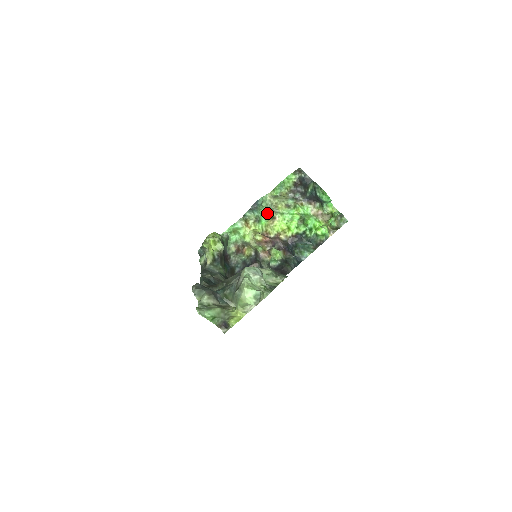
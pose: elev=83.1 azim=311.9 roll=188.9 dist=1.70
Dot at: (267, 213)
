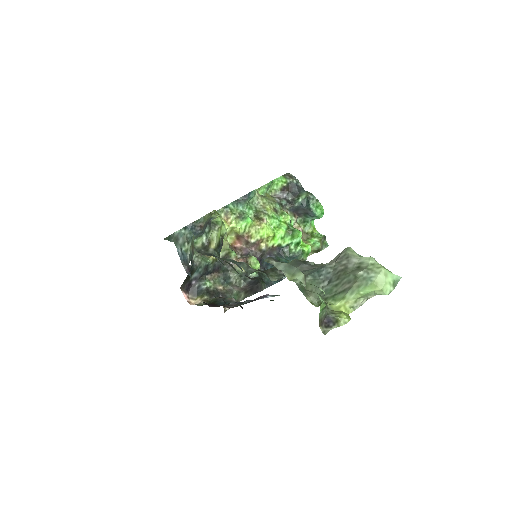
Dot at: (253, 211)
